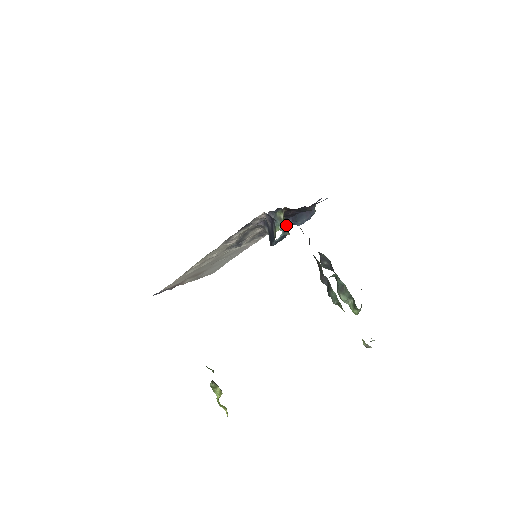
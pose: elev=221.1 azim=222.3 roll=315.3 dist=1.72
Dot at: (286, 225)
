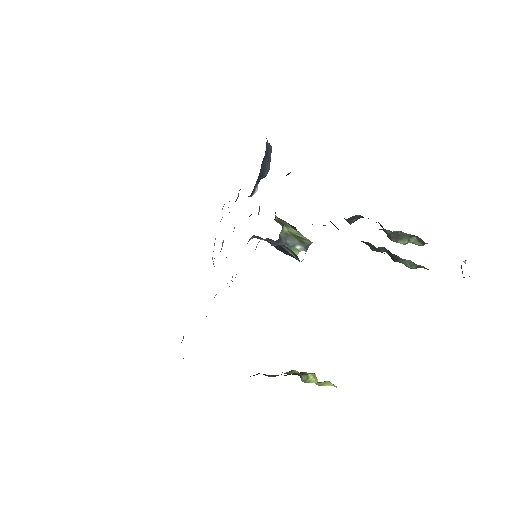
Dot at: (291, 228)
